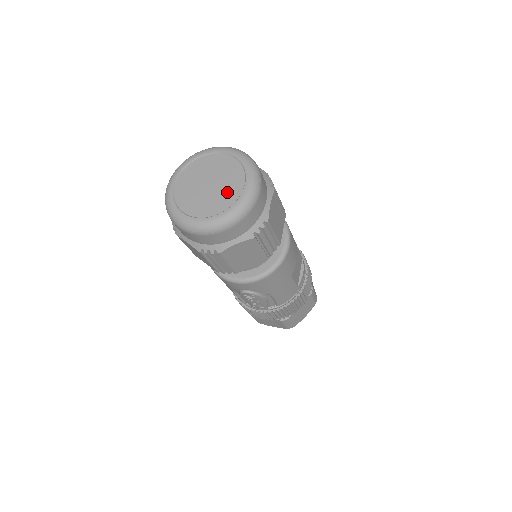
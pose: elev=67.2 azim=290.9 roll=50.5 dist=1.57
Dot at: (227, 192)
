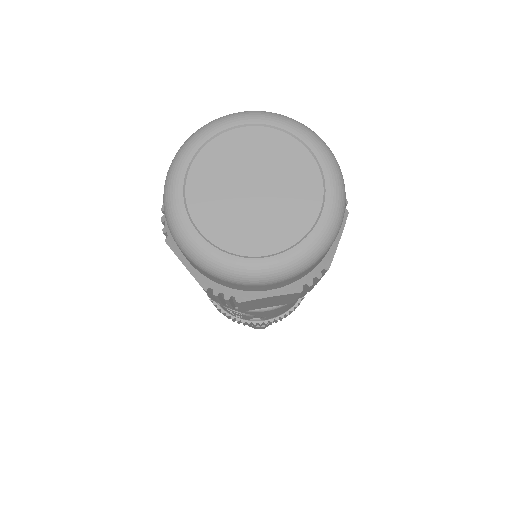
Dot at: (286, 216)
